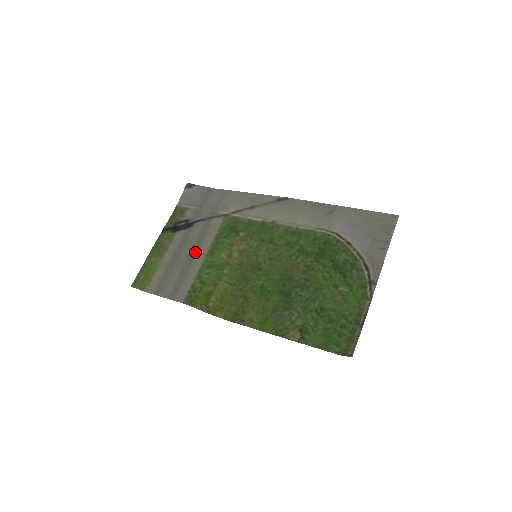
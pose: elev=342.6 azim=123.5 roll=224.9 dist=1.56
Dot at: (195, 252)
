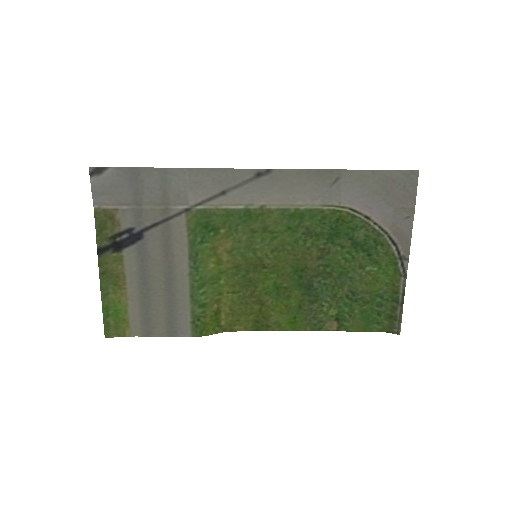
Dot at: (170, 272)
